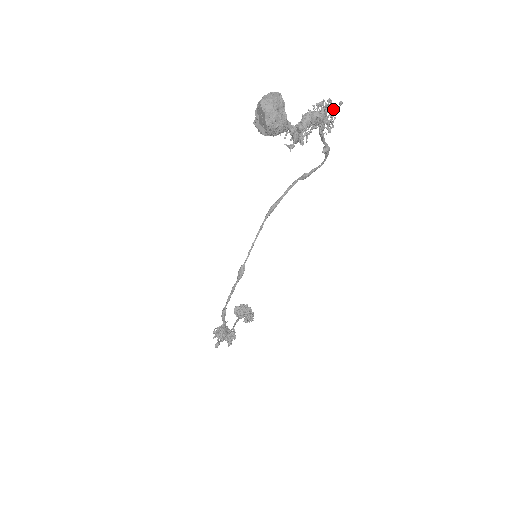
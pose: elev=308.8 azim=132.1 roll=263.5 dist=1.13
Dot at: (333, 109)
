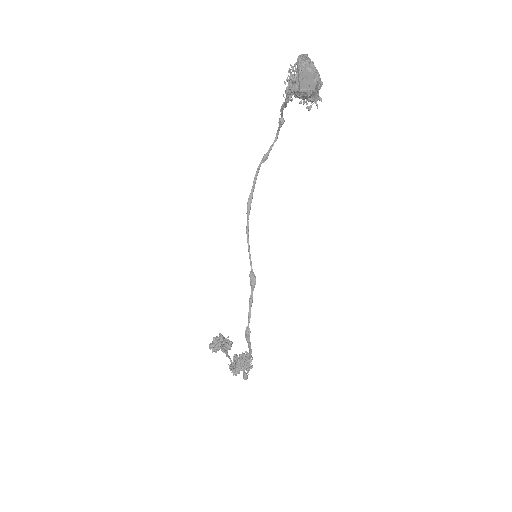
Dot at: occluded
